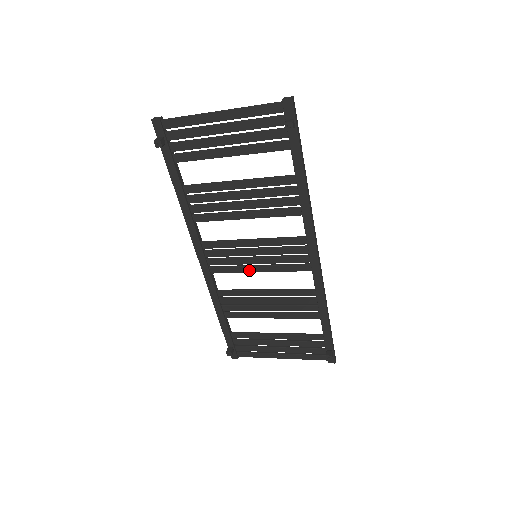
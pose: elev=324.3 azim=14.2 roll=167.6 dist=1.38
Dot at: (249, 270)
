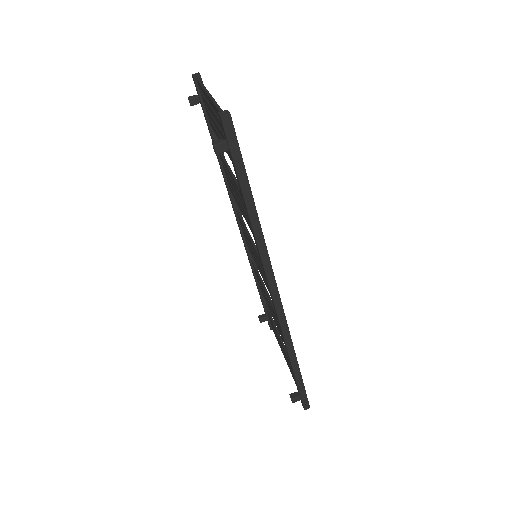
Dot at: (256, 264)
